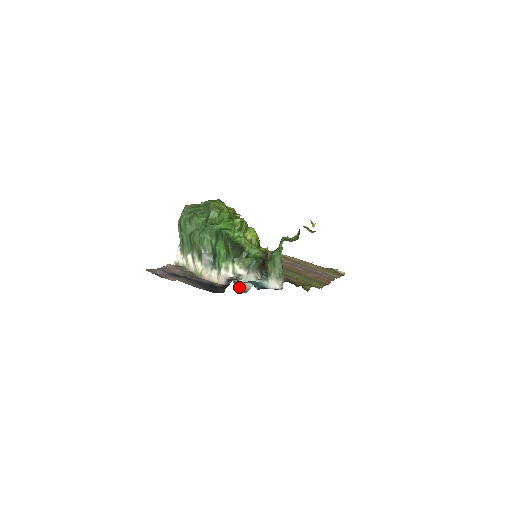
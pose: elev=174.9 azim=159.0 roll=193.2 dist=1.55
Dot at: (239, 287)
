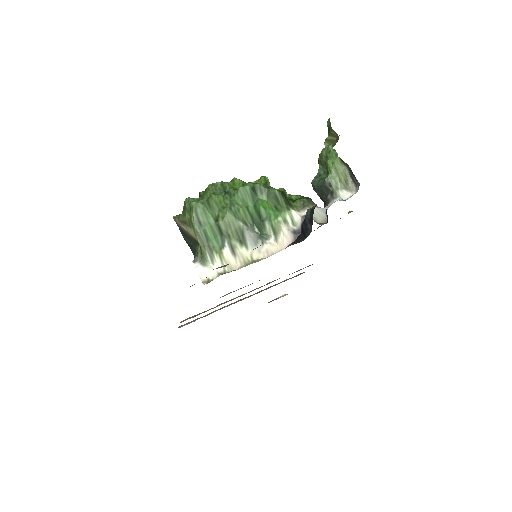
Dot at: (317, 222)
